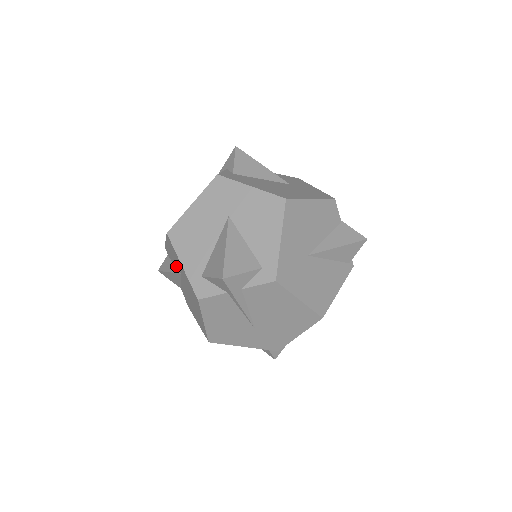
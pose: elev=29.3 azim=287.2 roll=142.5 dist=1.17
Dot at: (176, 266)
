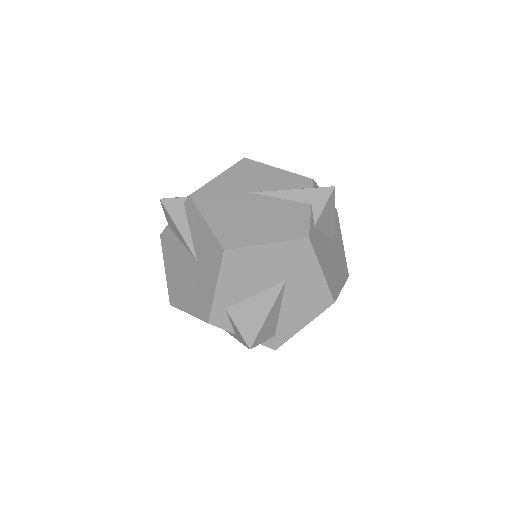
Dot at: (195, 244)
